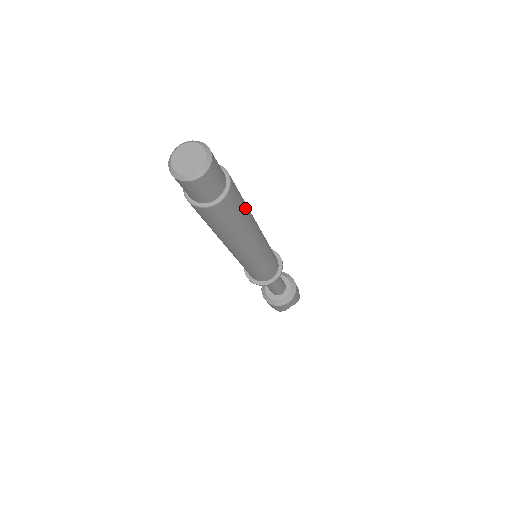
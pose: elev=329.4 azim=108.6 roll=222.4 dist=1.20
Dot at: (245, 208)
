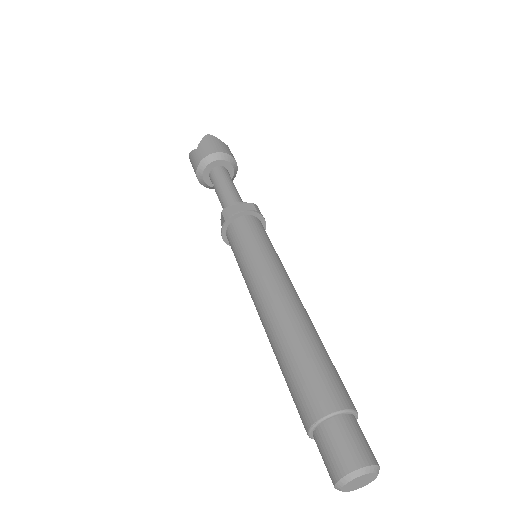
Dot at: (330, 359)
